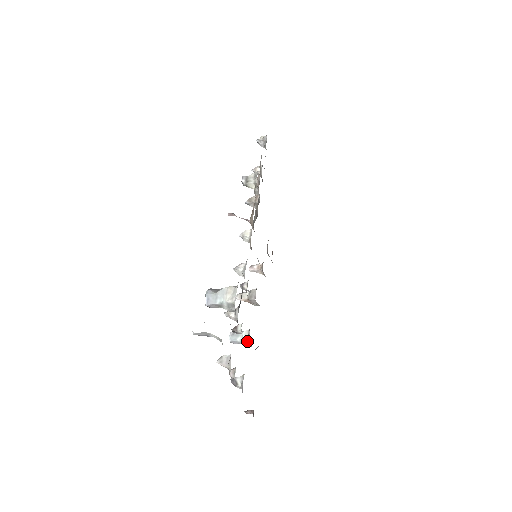
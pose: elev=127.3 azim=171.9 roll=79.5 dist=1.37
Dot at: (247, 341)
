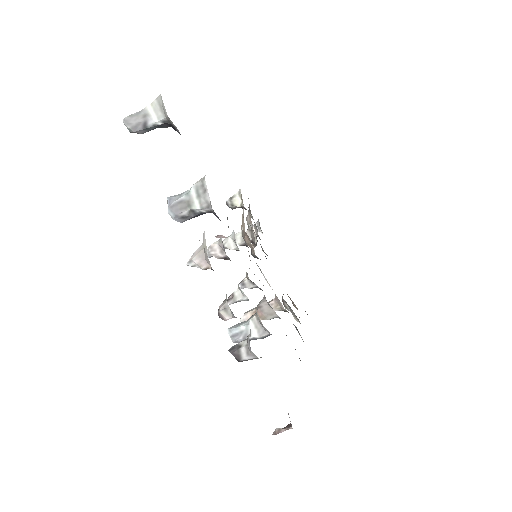
Dot at: (255, 315)
